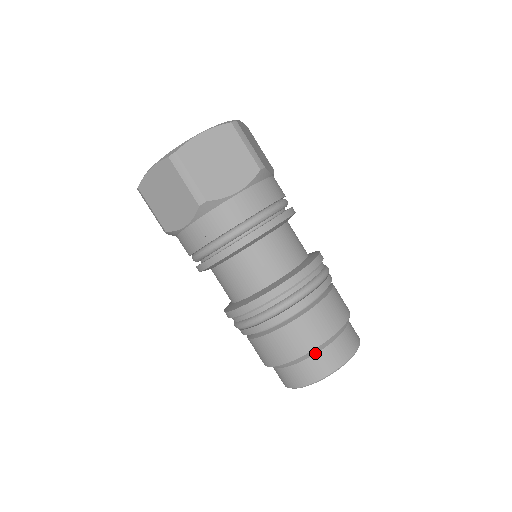
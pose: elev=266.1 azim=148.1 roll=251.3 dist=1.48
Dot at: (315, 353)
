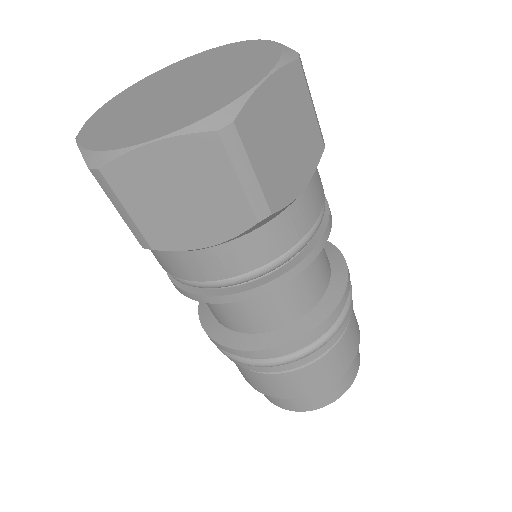
Dot at: occluded
